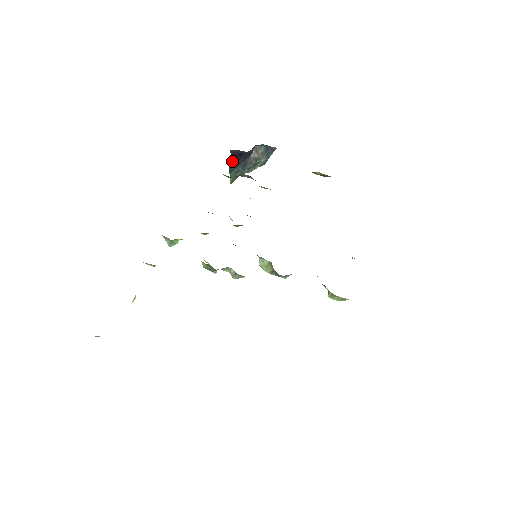
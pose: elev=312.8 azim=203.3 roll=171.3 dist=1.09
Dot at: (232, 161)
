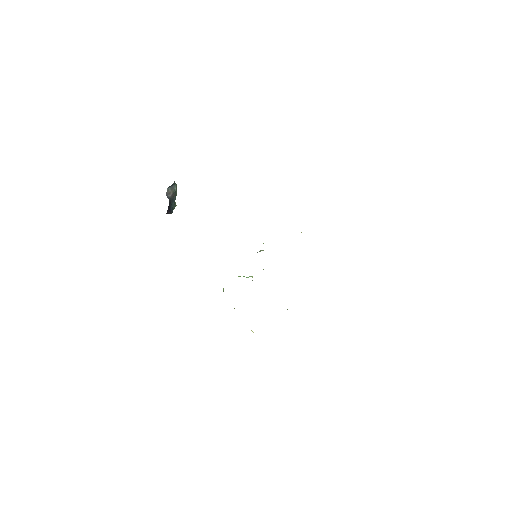
Dot at: (169, 212)
